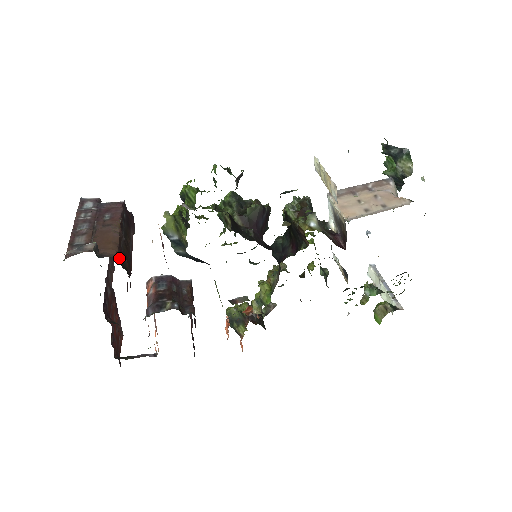
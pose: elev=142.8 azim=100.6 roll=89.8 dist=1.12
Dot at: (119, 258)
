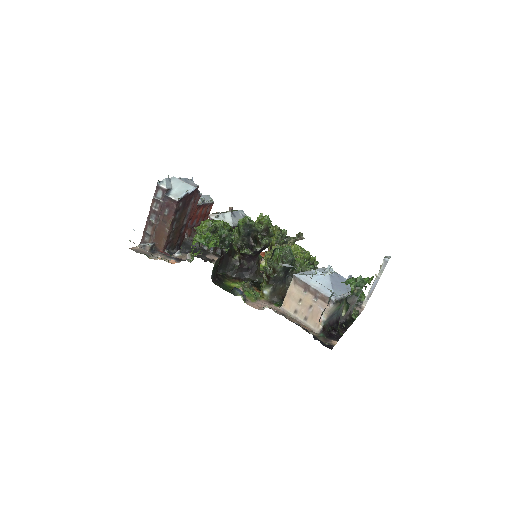
Dot at: (166, 247)
